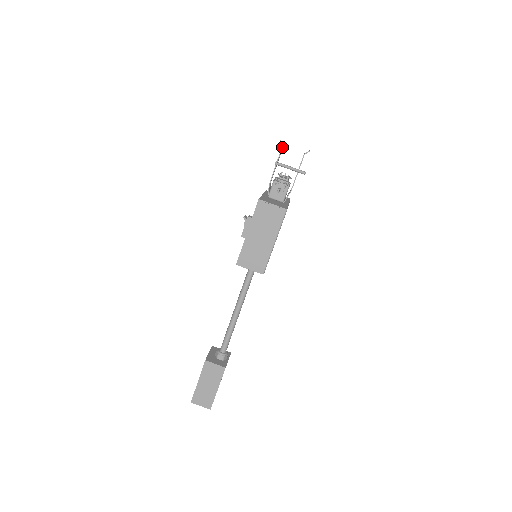
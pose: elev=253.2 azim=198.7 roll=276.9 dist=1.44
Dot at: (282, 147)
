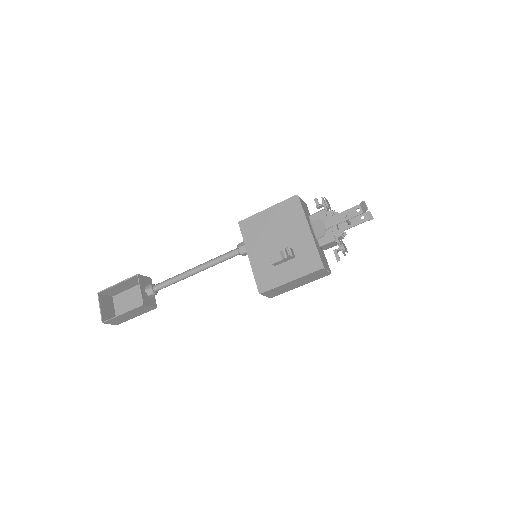
Dot at: occluded
